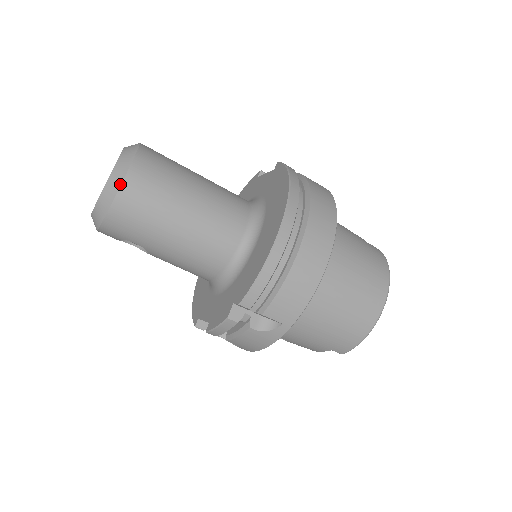
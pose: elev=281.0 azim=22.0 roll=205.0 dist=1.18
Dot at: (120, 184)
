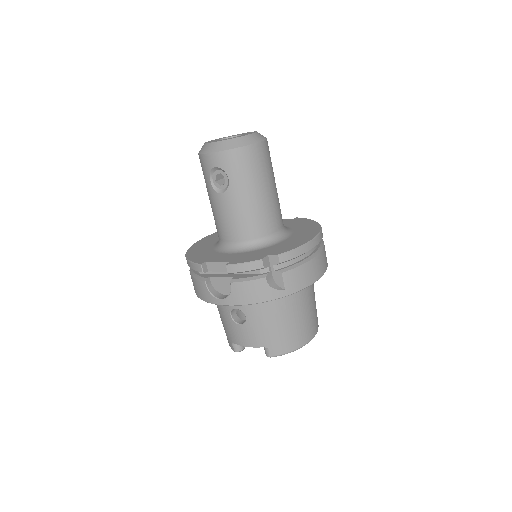
Dot at: (259, 141)
